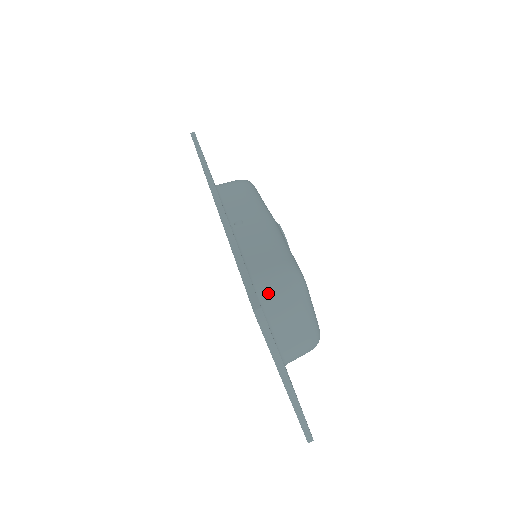
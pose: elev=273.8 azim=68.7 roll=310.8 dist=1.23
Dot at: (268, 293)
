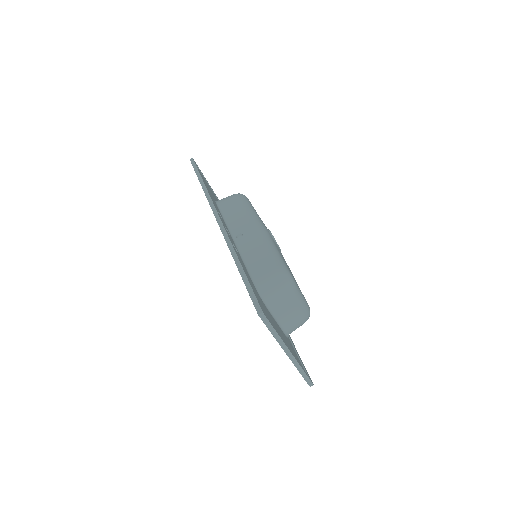
Dot at: (267, 292)
